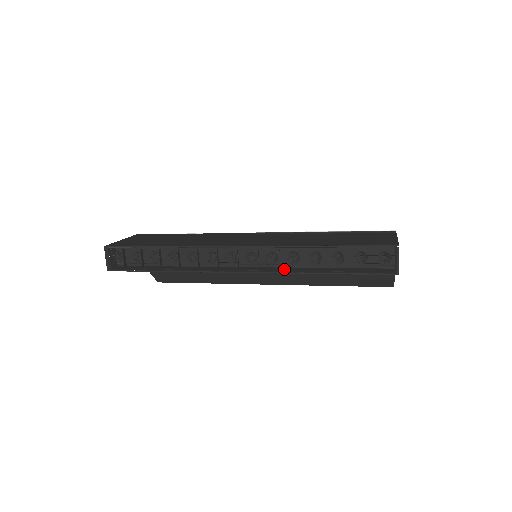
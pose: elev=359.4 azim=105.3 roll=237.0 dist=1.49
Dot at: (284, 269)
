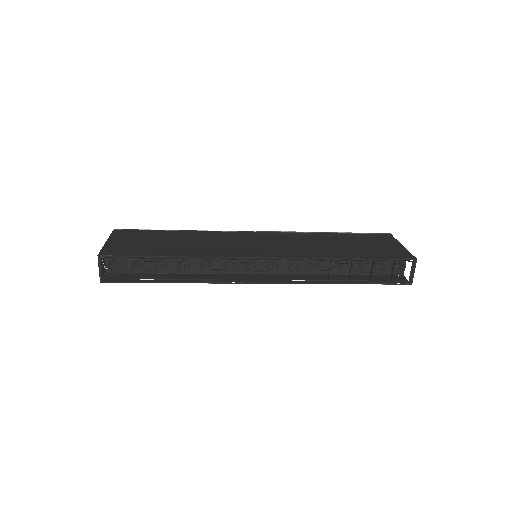
Dot at: (303, 277)
